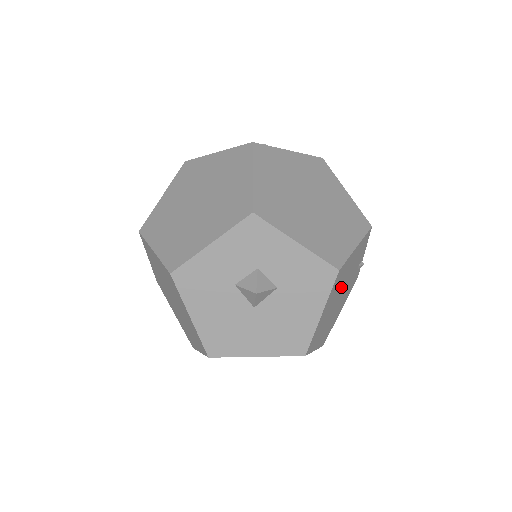
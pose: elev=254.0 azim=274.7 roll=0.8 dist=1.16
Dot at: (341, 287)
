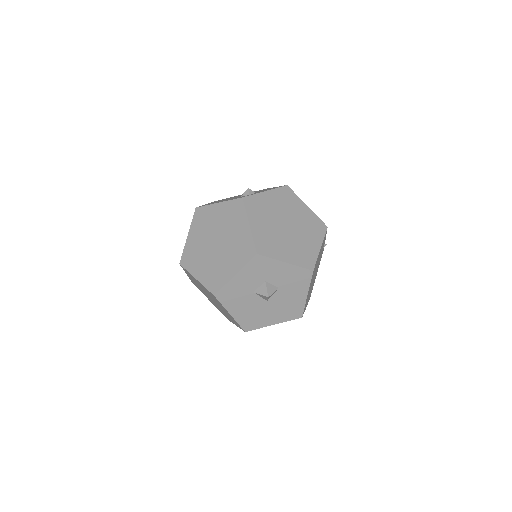
Dot at: (315, 270)
